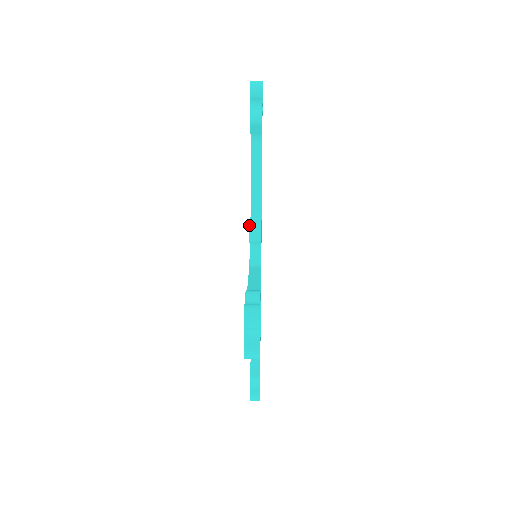
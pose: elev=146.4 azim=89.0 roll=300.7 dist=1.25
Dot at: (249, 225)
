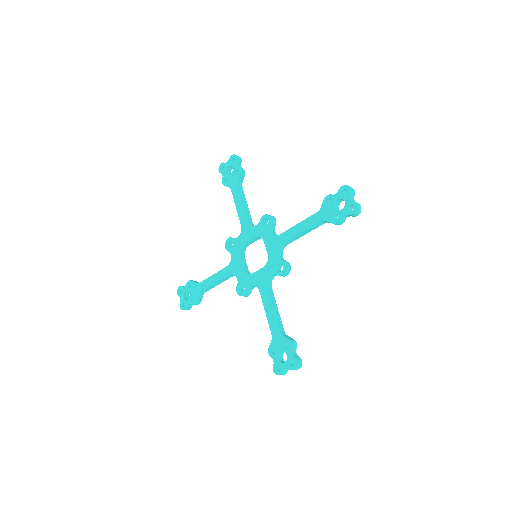
Dot at: (267, 214)
